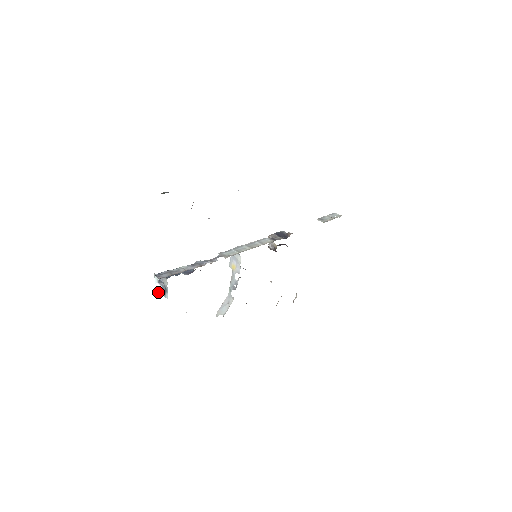
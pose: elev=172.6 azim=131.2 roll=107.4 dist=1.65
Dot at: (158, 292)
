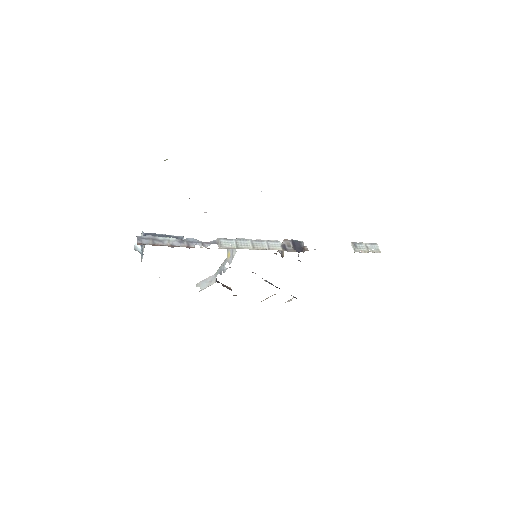
Dot at: (137, 250)
